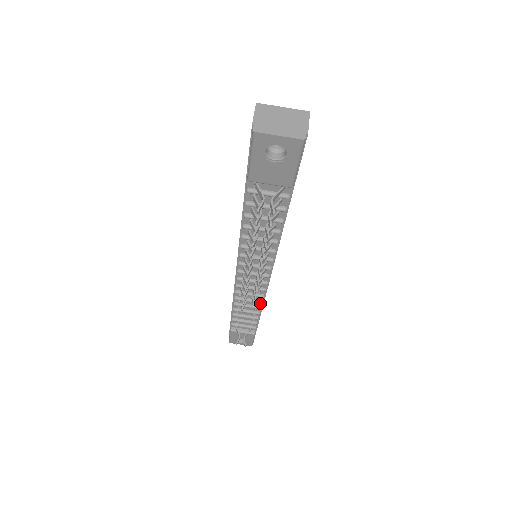
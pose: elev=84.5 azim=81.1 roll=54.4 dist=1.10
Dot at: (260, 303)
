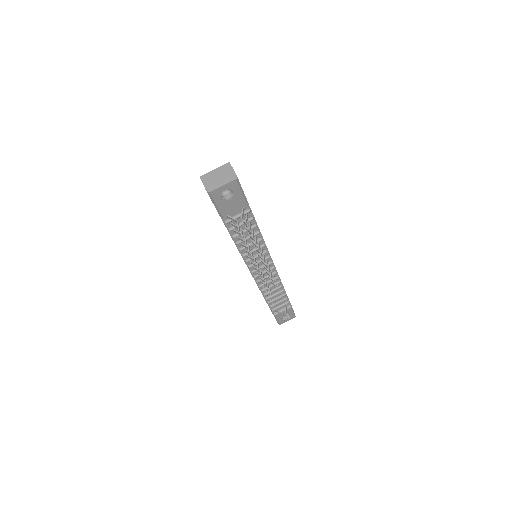
Dot at: (279, 283)
